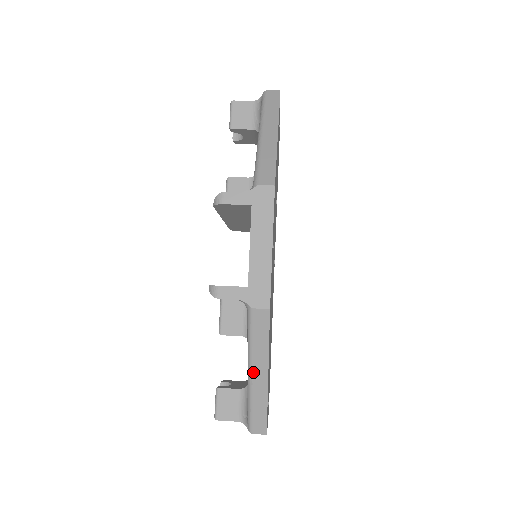
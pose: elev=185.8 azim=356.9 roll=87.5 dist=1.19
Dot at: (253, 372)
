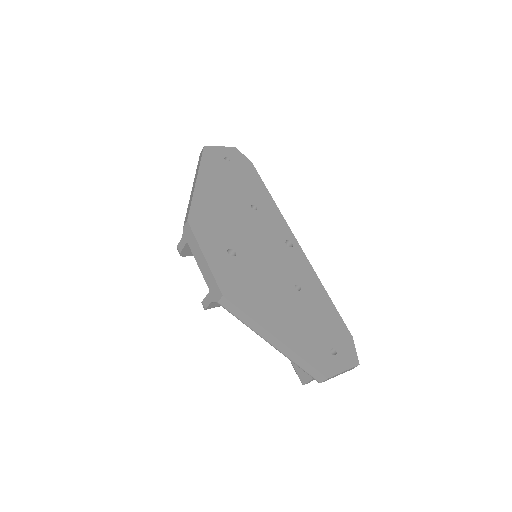
Dot at: (266, 340)
